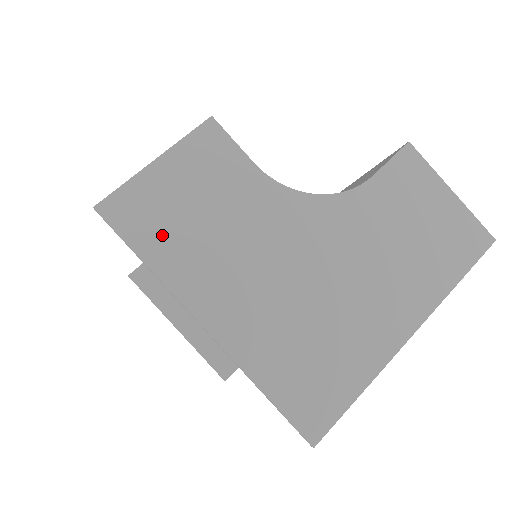
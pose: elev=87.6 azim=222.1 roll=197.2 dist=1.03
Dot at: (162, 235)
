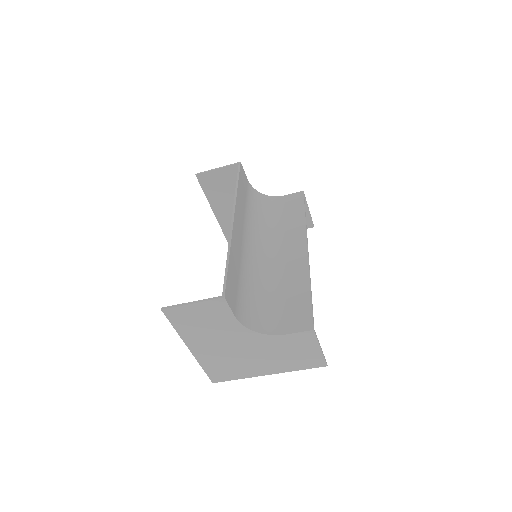
Dot at: (185, 324)
